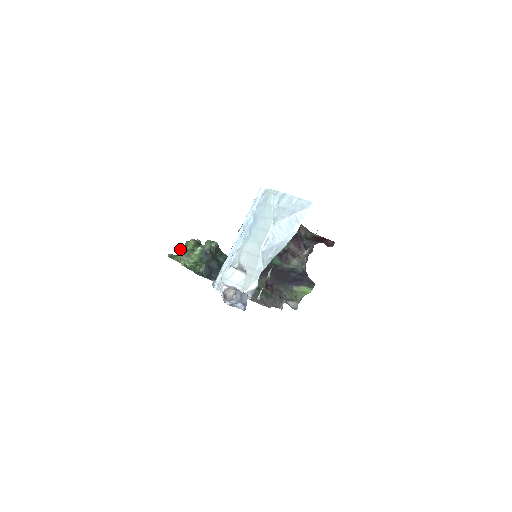
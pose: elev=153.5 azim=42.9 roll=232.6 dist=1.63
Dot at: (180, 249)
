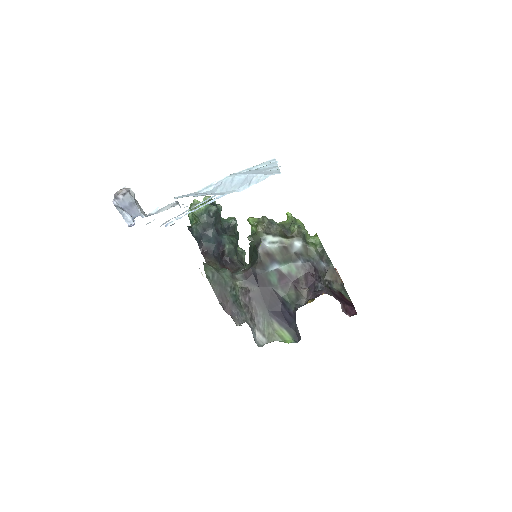
Dot at: occluded
